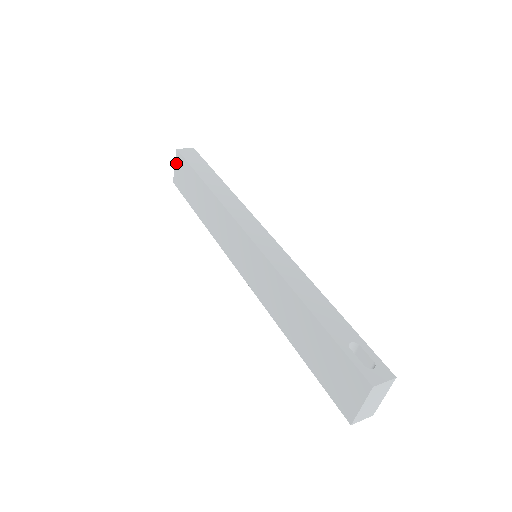
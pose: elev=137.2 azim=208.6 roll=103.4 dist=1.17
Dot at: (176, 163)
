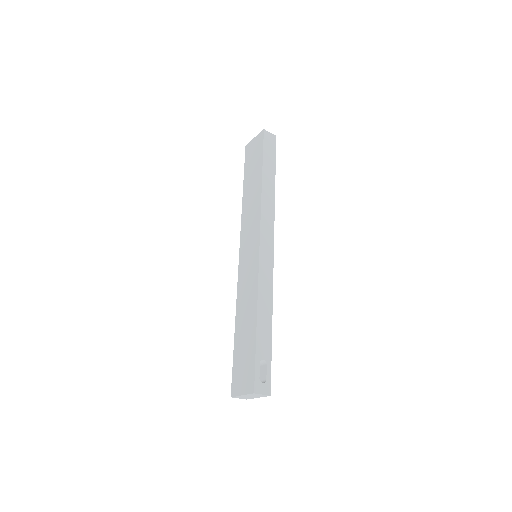
Dot at: (257, 137)
